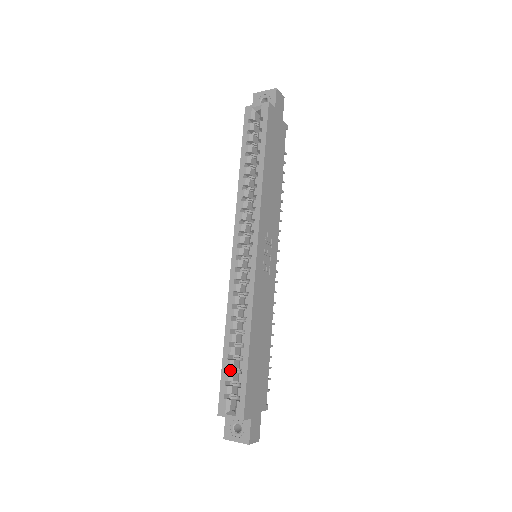
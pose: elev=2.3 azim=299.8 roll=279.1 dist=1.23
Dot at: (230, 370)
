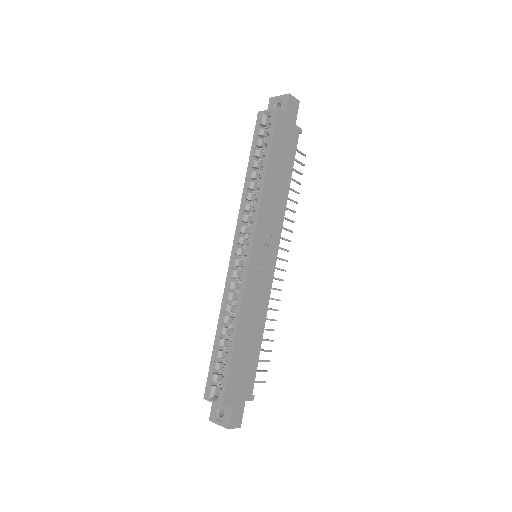
Dot at: (219, 360)
